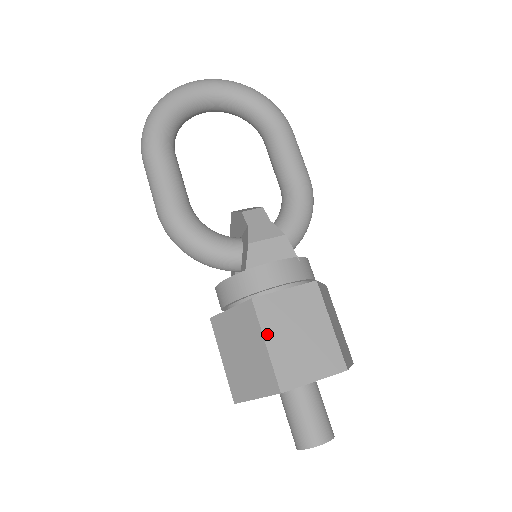
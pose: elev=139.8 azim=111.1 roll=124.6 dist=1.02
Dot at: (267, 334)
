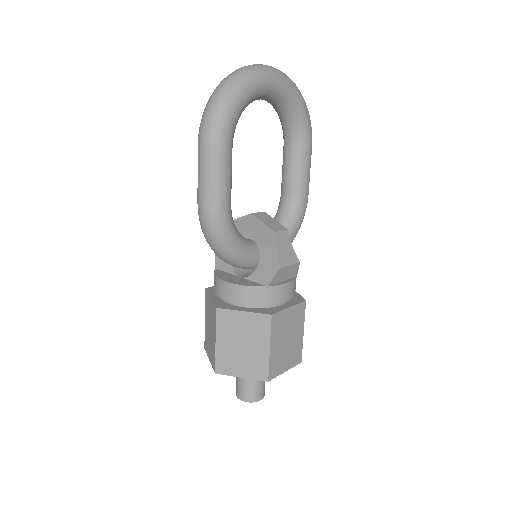
Dot at: (272, 341)
